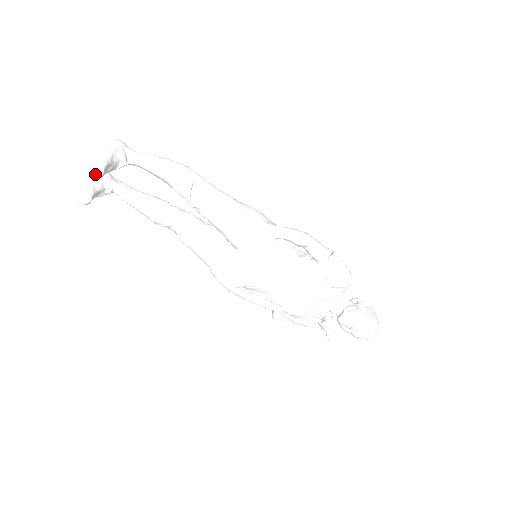
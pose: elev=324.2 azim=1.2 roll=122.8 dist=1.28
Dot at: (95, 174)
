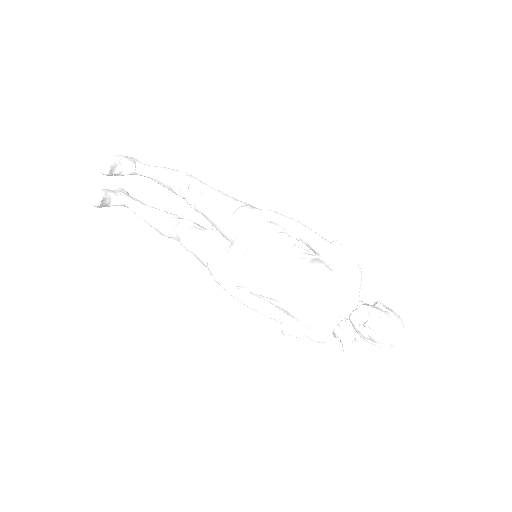
Dot at: (103, 169)
